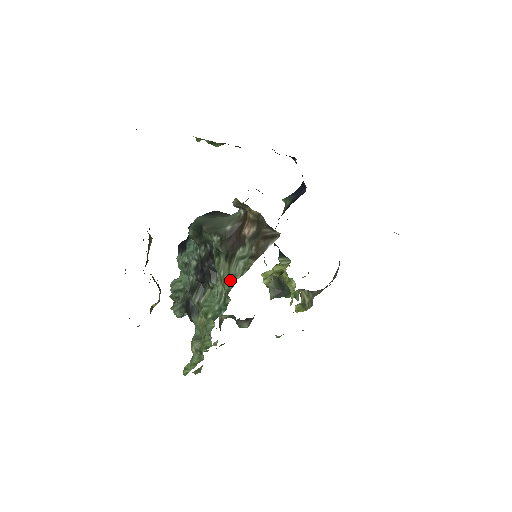
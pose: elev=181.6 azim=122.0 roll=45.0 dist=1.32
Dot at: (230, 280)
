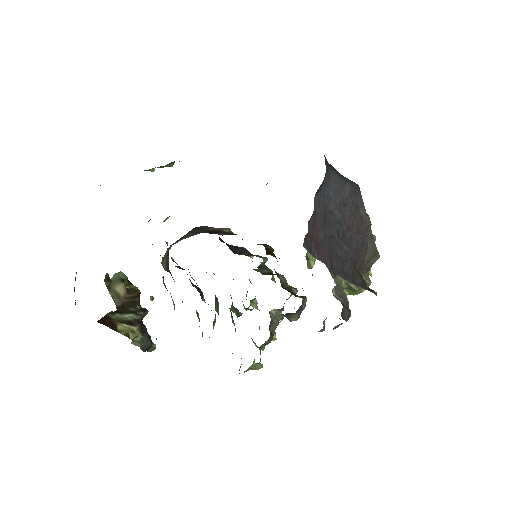
Dot at: occluded
